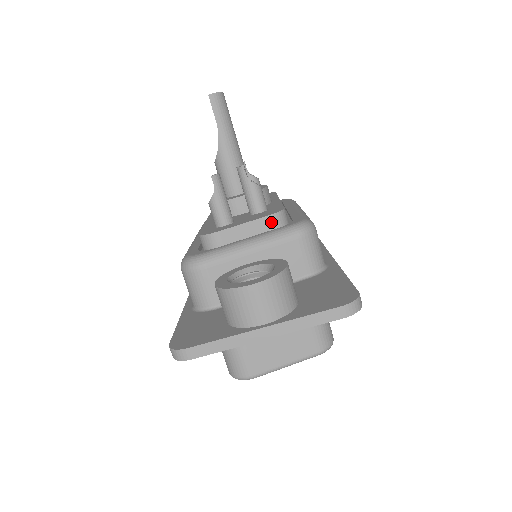
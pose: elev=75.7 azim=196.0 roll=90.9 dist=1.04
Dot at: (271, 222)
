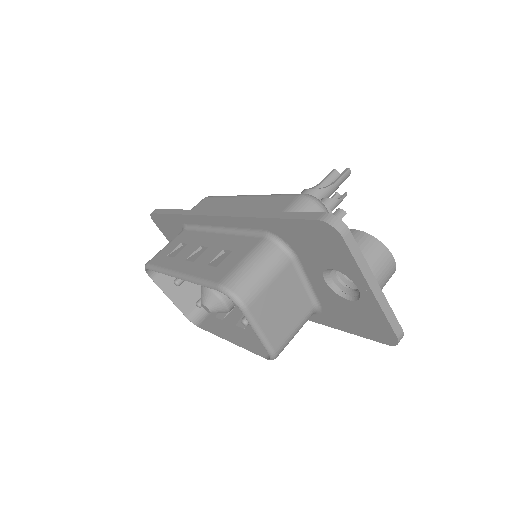
Dot at: occluded
